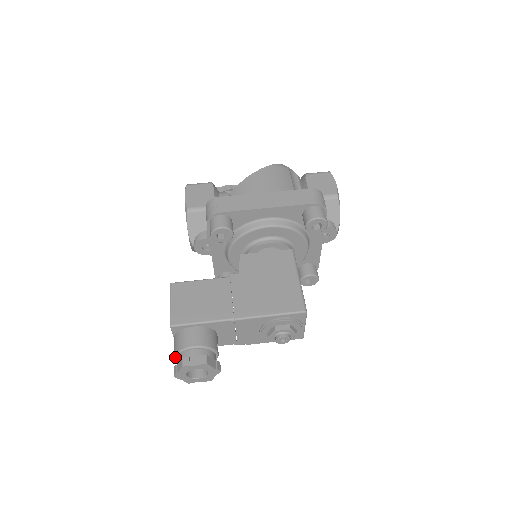
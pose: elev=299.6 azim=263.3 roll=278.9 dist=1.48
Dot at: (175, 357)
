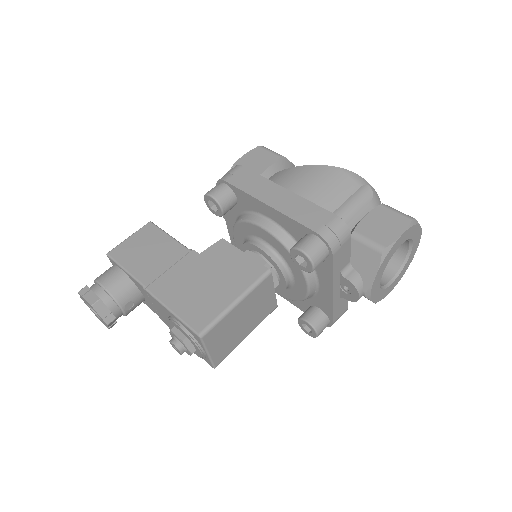
Dot at: occluded
